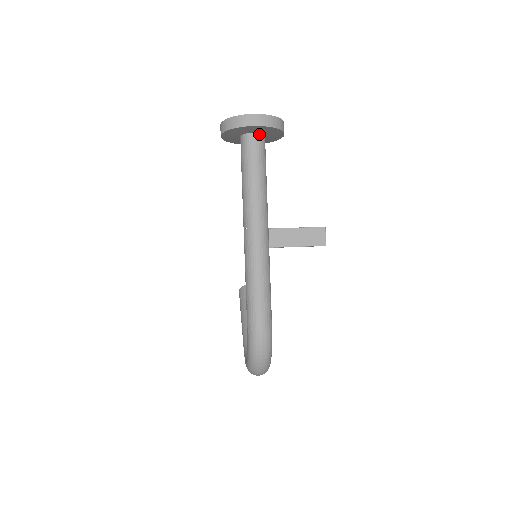
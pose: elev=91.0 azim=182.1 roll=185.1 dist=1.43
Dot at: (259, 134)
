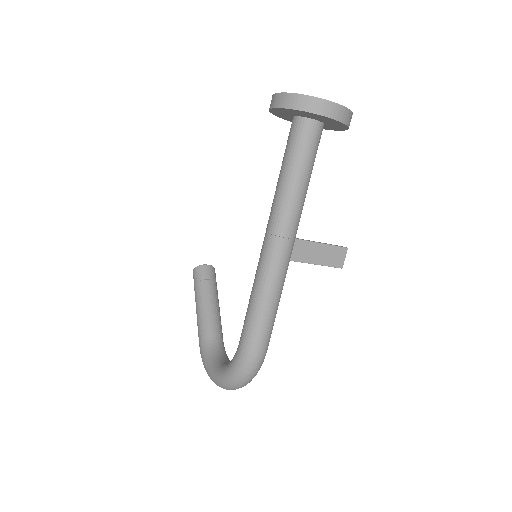
Dot at: (322, 123)
